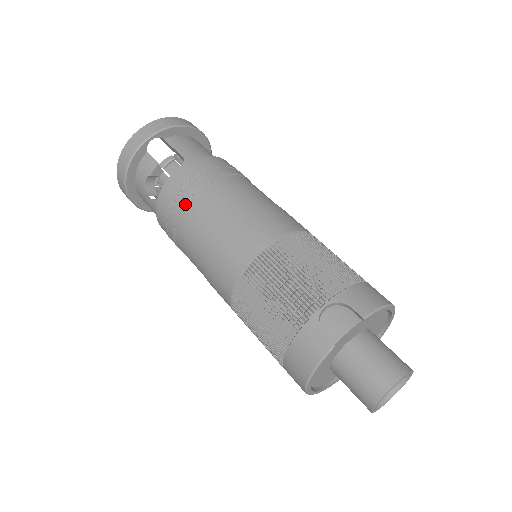
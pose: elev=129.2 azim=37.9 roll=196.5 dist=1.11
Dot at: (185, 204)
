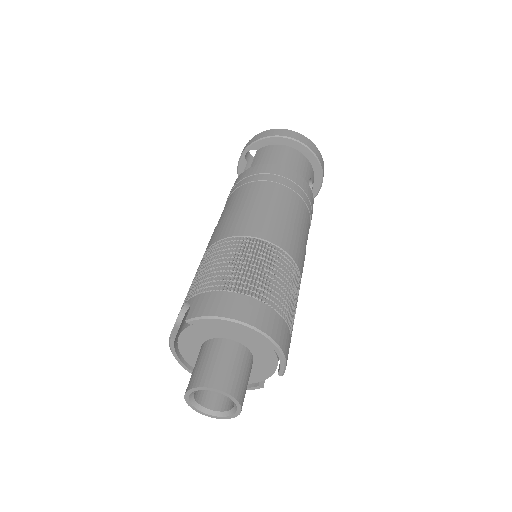
Dot at: occluded
